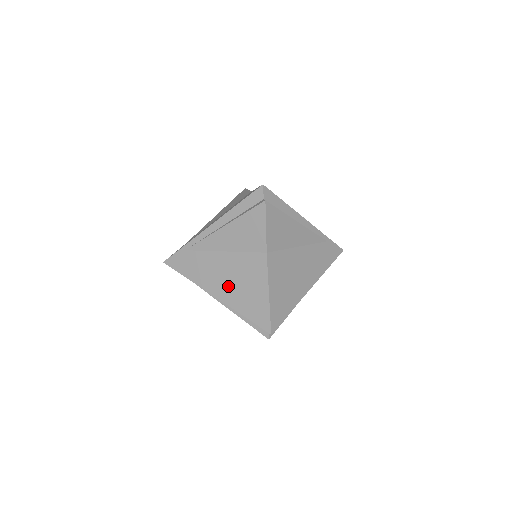
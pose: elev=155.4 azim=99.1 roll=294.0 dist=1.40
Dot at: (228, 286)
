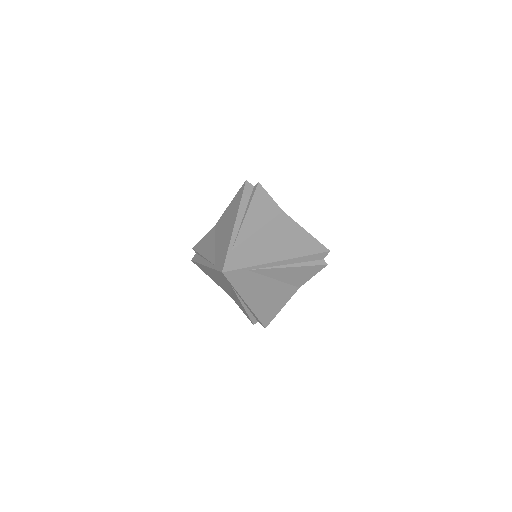
Dot at: (261, 299)
